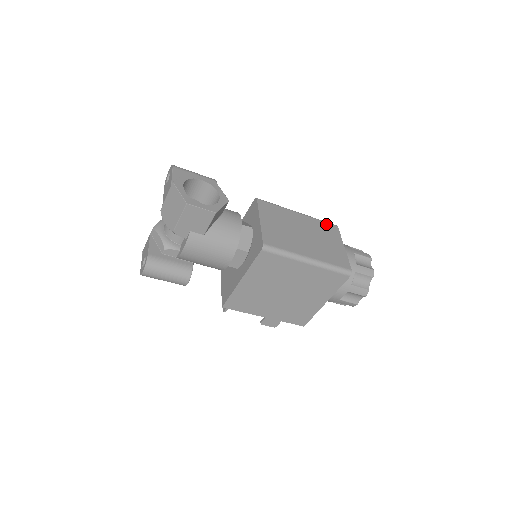
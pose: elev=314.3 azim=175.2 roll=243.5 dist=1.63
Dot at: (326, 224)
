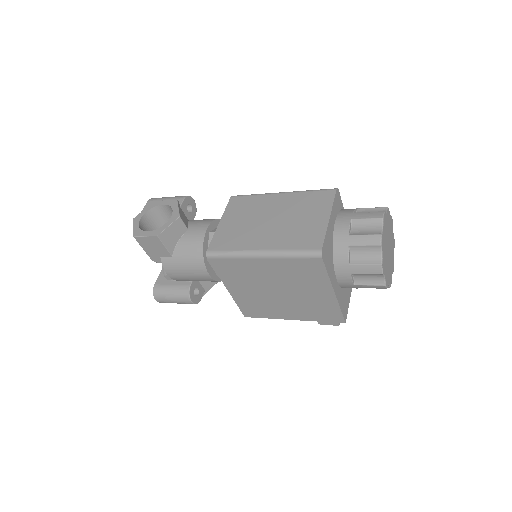
Dot at: (317, 193)
